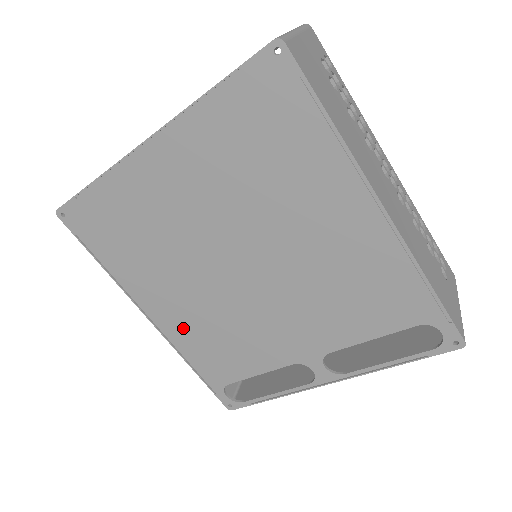
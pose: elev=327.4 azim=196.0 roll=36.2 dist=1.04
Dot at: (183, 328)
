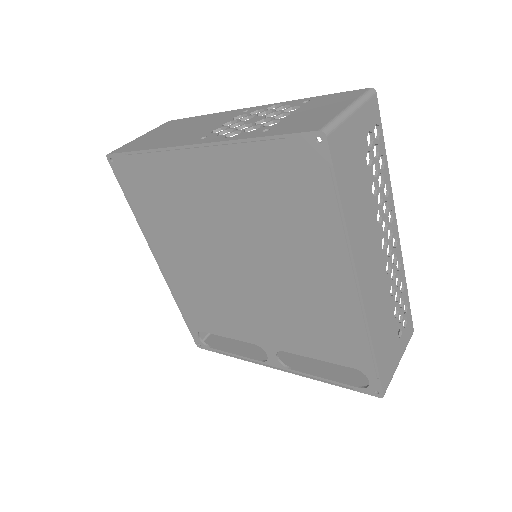
Dot at: (181, 280)
